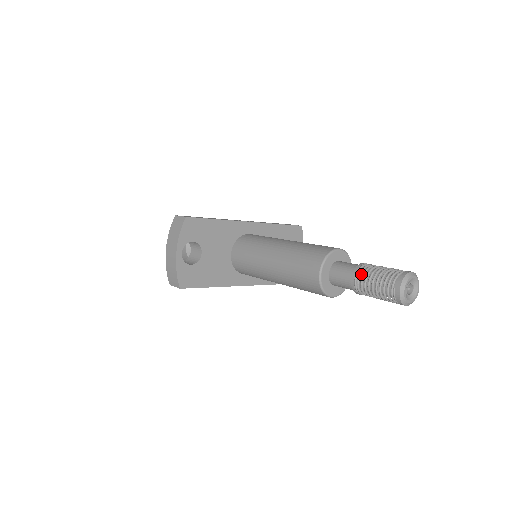
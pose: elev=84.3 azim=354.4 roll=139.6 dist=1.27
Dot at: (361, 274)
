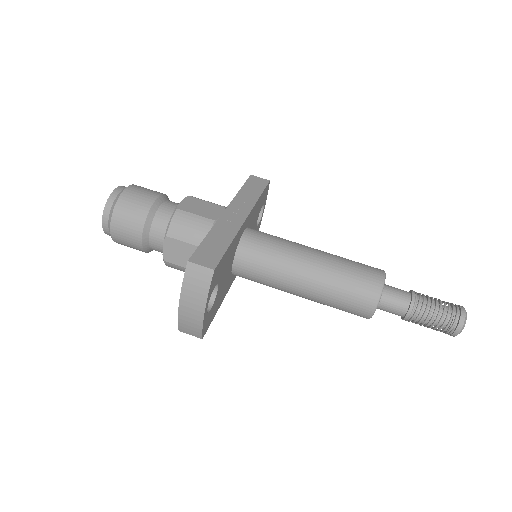
Dot at: (417, 310)
